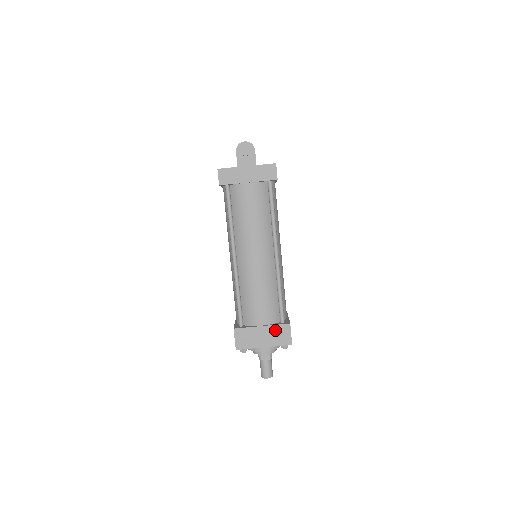
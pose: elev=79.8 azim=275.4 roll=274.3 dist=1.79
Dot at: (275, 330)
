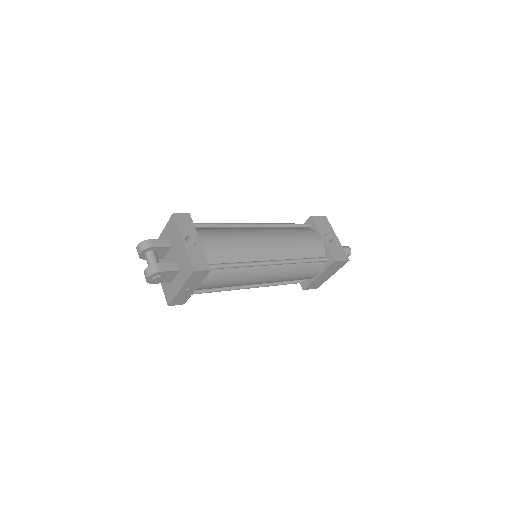
Dot at: (329, 270)
